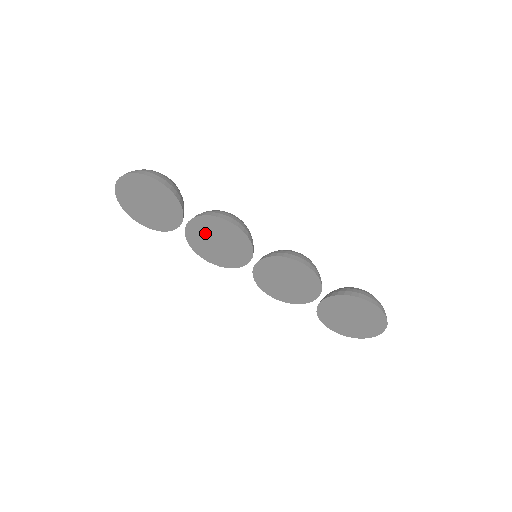
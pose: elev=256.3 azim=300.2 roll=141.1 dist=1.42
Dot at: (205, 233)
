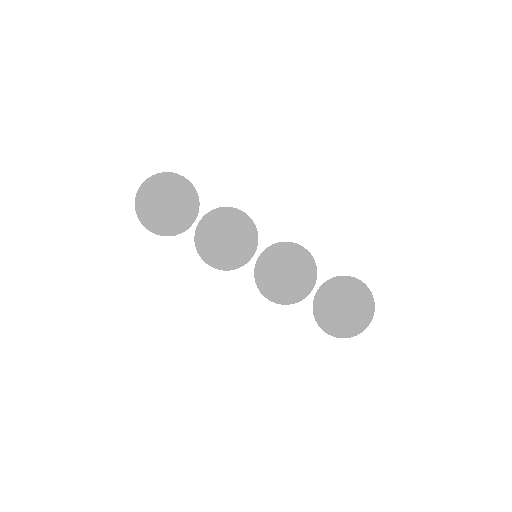
Dot at: (215, 229)
